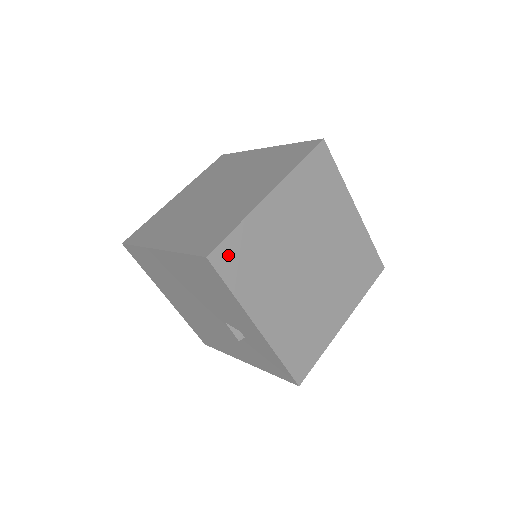
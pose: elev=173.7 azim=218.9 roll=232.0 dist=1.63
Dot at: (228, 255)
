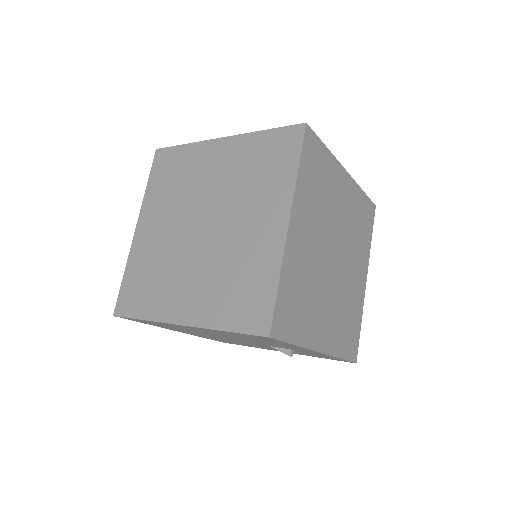
Dot at: (282, 317)
